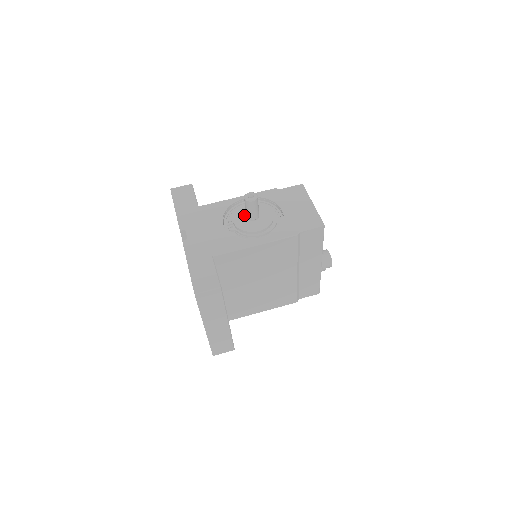
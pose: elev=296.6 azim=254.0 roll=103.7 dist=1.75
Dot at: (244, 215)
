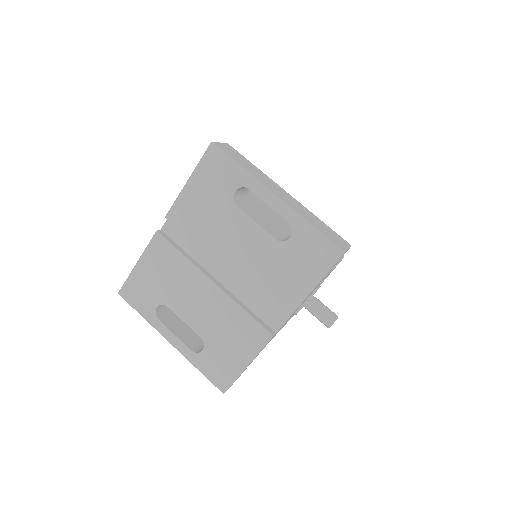
Dot at: occluded
